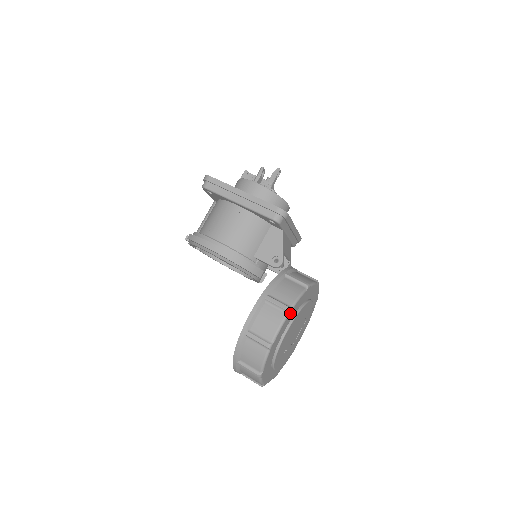
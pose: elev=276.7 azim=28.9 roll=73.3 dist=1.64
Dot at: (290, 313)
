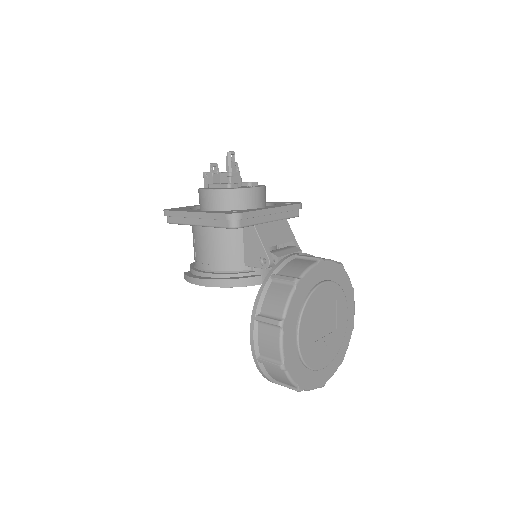
Dot at: (285, 325)
